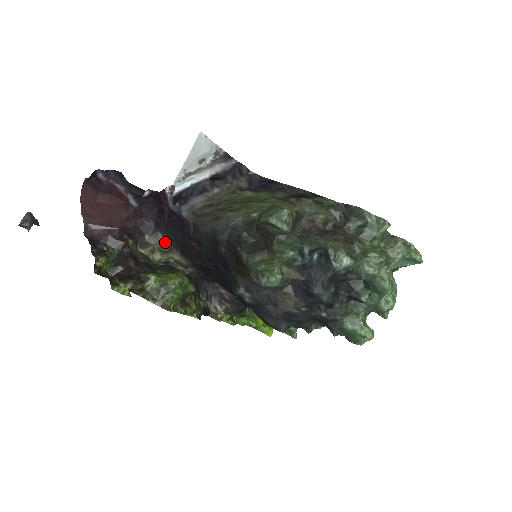
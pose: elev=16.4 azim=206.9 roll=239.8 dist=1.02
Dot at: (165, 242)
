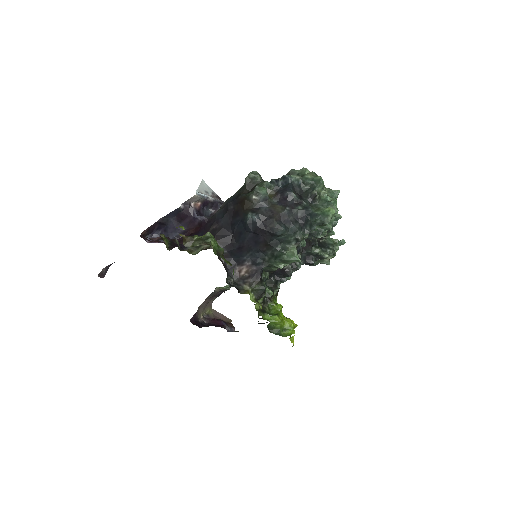
Dot at: occluded
